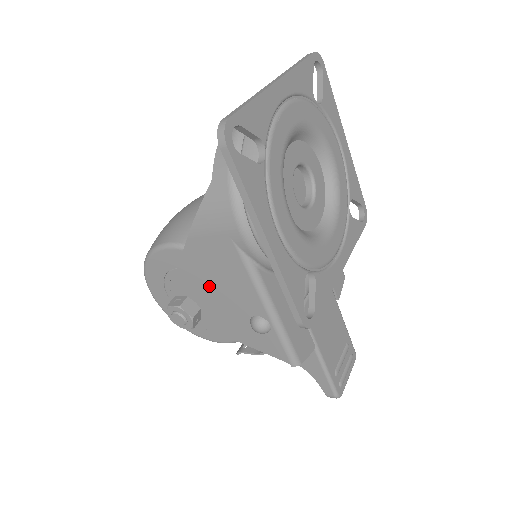
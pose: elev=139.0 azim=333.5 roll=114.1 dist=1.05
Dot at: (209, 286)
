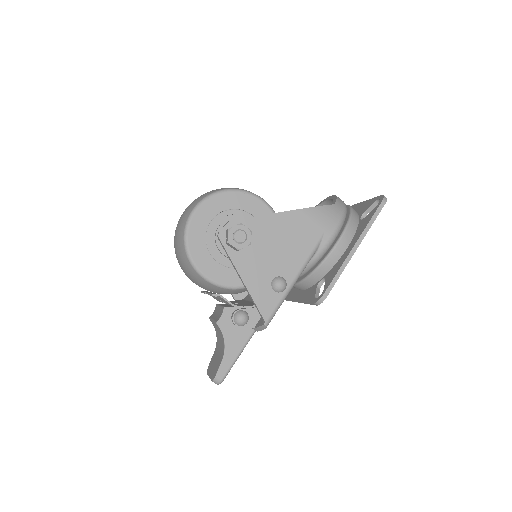
Dot at: (275, 240)
